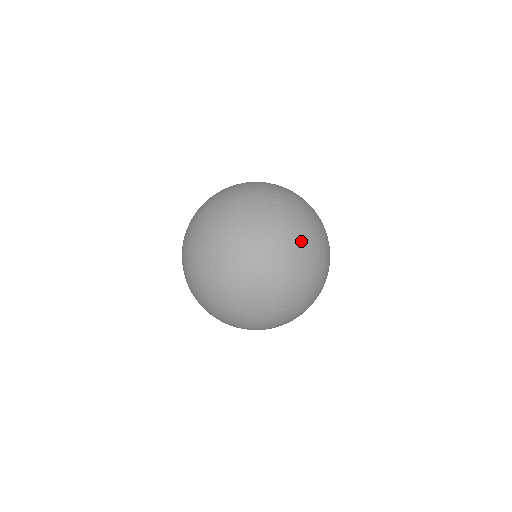
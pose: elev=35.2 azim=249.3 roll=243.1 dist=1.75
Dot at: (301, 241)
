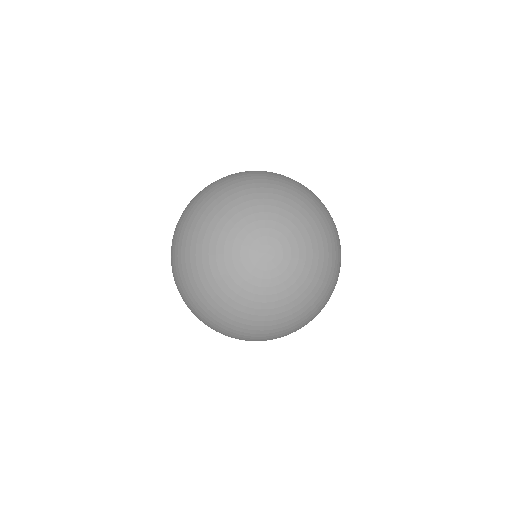
Dot at: (290, 245)
